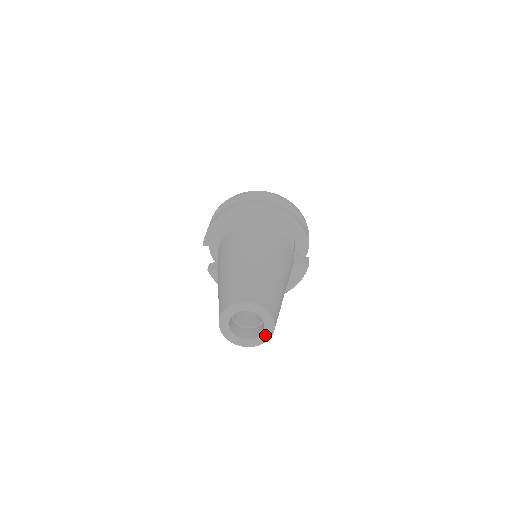
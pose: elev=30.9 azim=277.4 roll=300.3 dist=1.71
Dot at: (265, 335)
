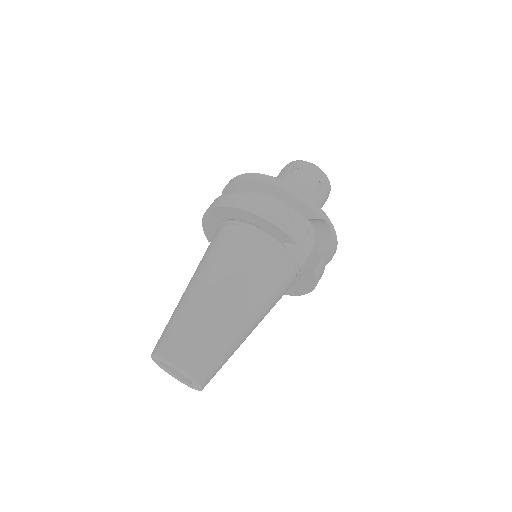
Dot at: (195, 385)
